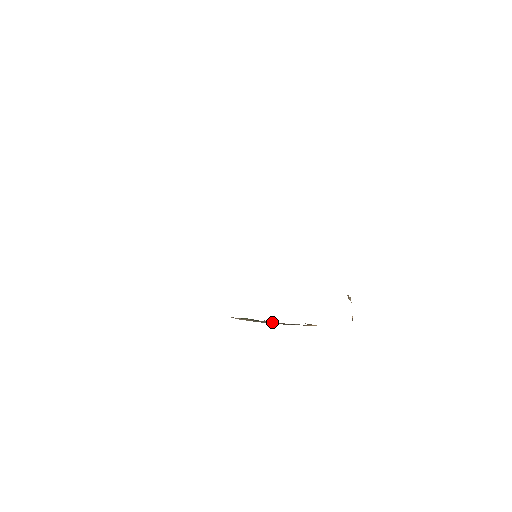
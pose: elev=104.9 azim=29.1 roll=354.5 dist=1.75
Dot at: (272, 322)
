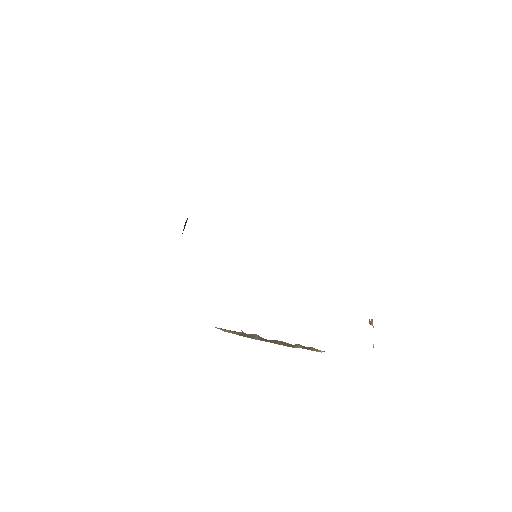
Dot at: occluded
